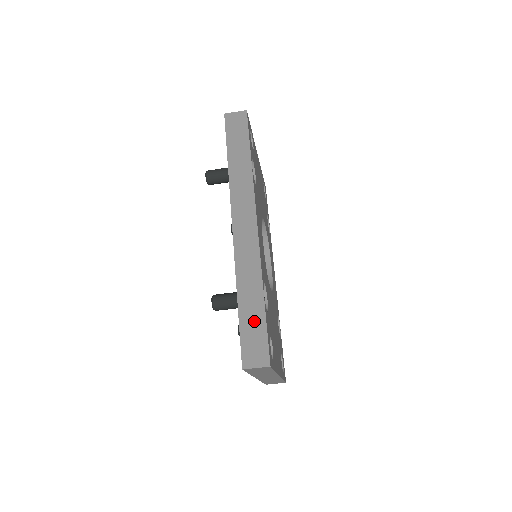
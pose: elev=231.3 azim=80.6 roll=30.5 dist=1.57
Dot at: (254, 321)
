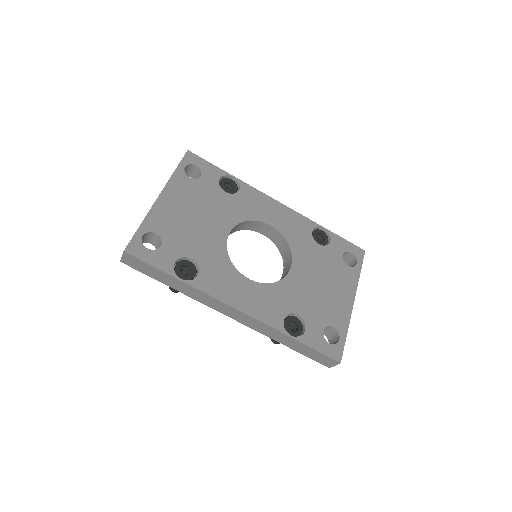
Dot at: (306, 350)
